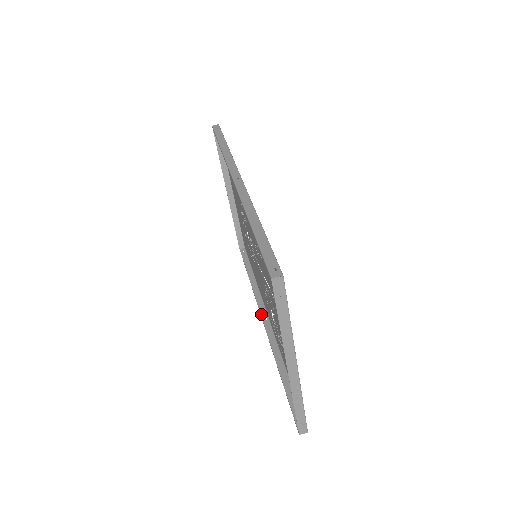
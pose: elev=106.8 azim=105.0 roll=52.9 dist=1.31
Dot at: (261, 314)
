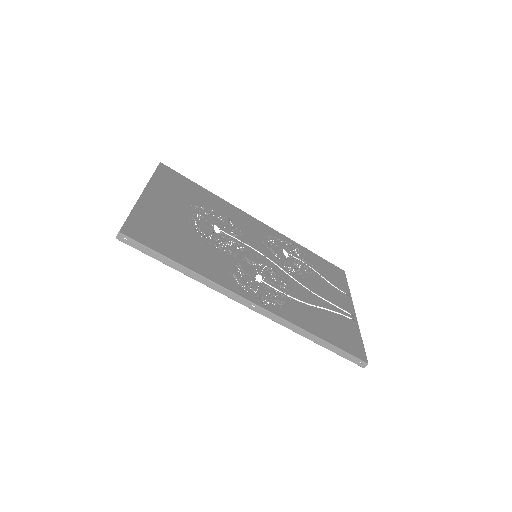
Dot at: occluded
